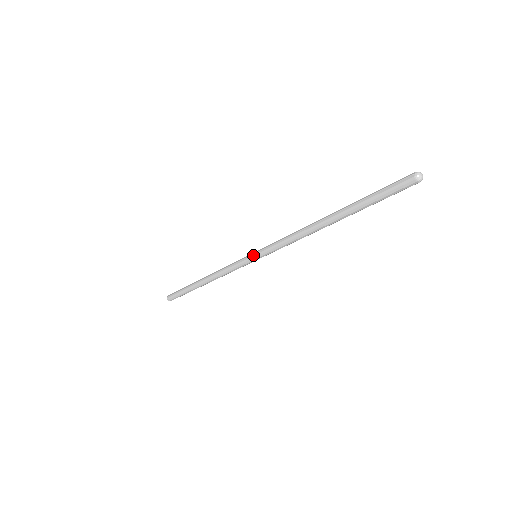
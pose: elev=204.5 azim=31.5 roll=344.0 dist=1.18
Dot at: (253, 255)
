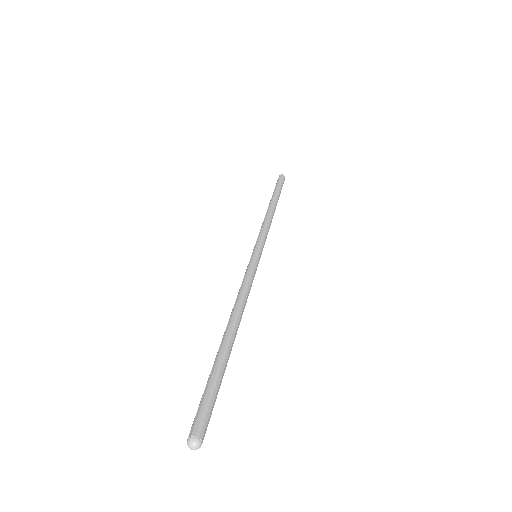
Dot at: (251, 255)
